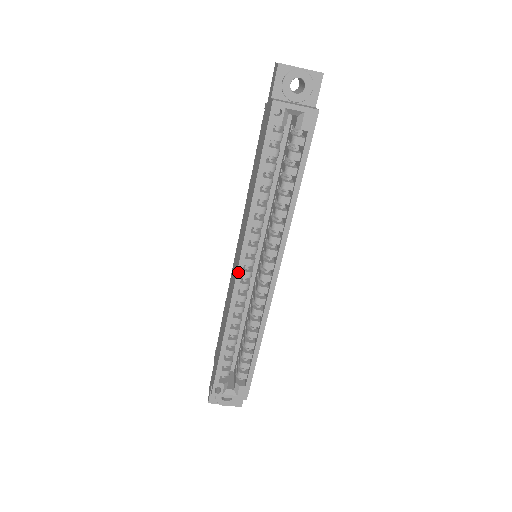
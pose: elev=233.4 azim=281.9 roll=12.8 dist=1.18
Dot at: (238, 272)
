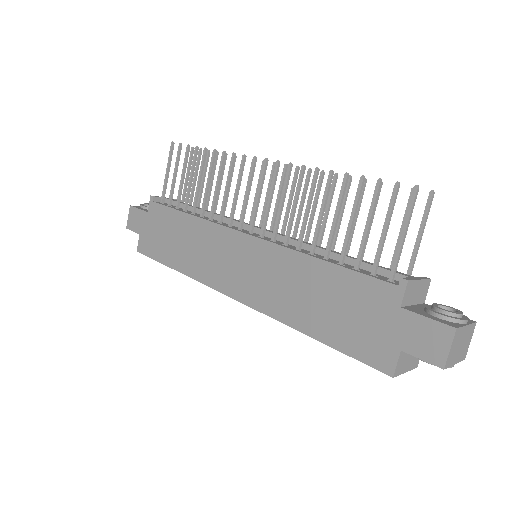
Dot at: (230, 297)
